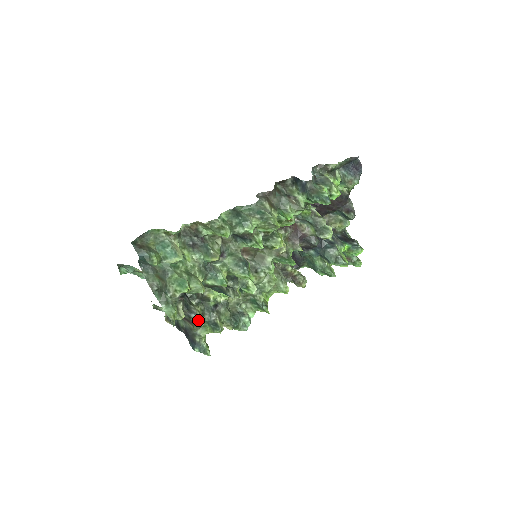
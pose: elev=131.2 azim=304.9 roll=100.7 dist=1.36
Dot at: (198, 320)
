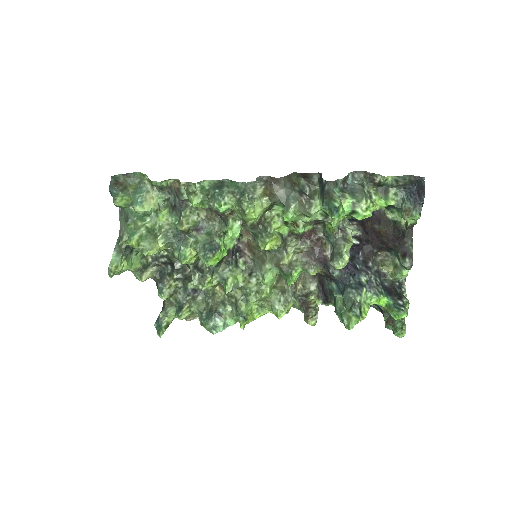
Dot at: (160, 292)
